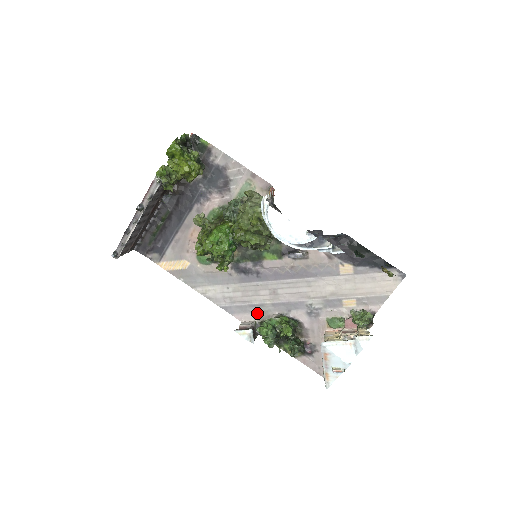
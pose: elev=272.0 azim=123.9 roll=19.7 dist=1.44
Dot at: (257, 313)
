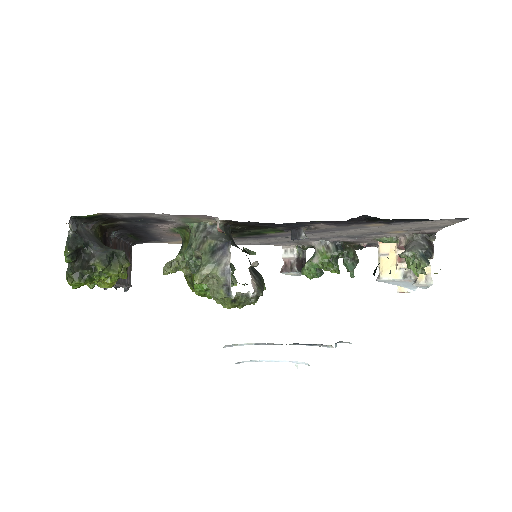
Dot at: (293, 243)
